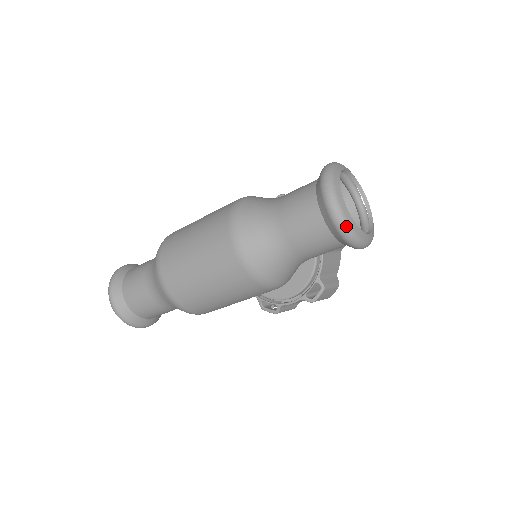
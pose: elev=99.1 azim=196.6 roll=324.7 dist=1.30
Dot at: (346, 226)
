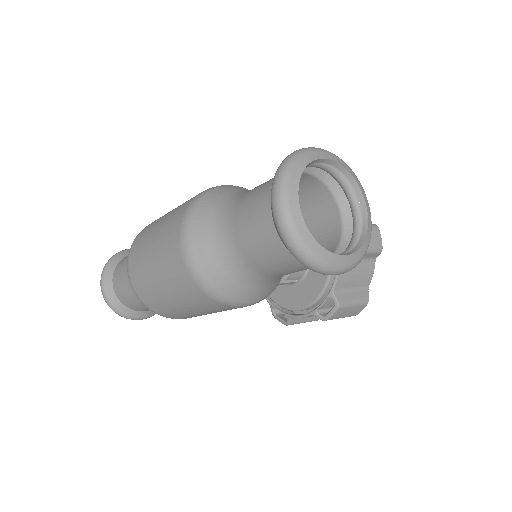
Dot at: (297, 244)
